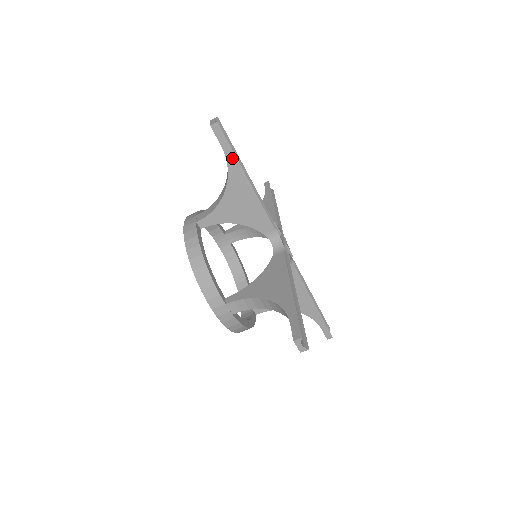
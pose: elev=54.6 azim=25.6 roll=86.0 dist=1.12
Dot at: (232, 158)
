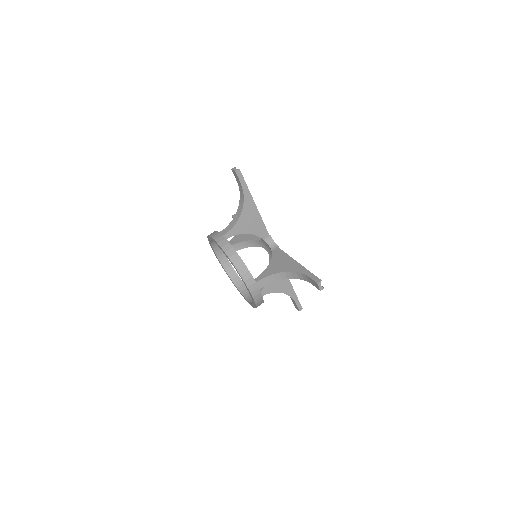
Dot at: (246, 190)
